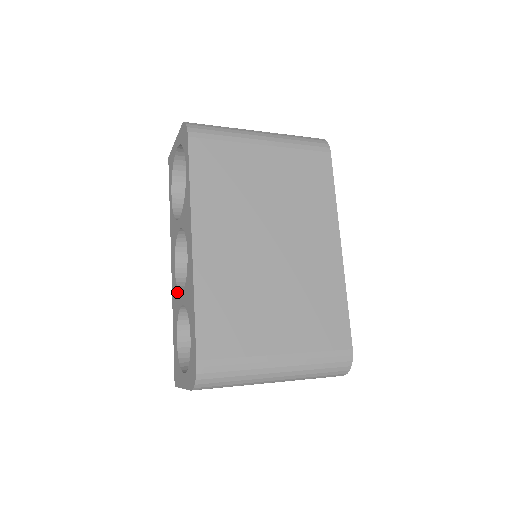
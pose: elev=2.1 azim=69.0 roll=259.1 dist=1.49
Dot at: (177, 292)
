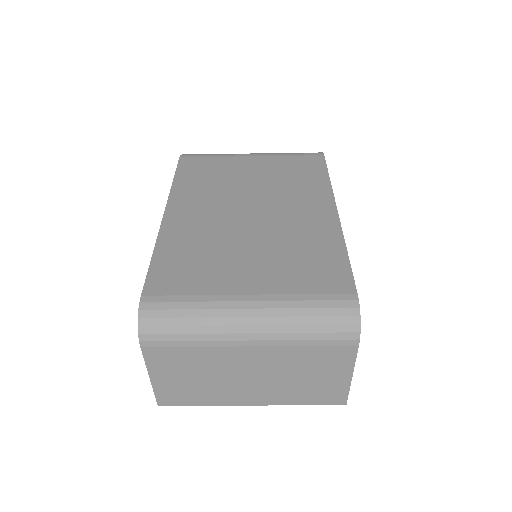
Dot at: occluded
